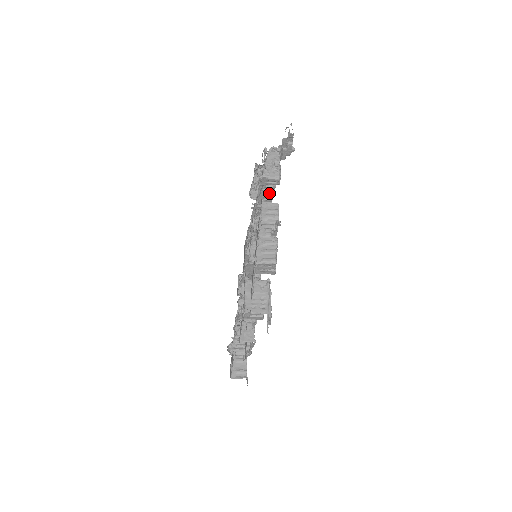
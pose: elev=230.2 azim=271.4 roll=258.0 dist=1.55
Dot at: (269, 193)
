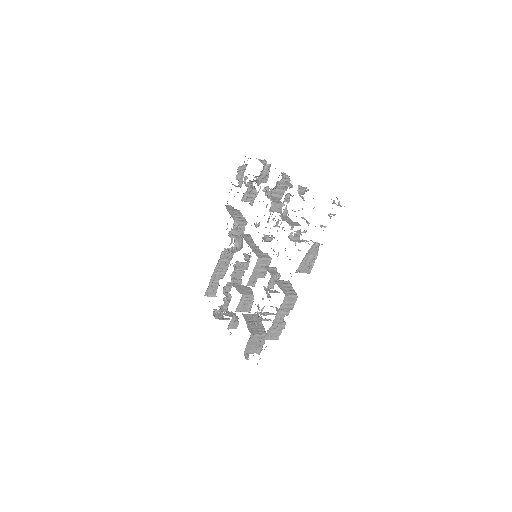
Dot at: occluded
